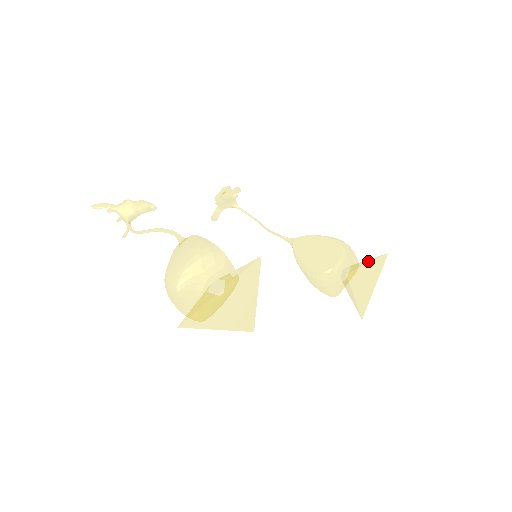
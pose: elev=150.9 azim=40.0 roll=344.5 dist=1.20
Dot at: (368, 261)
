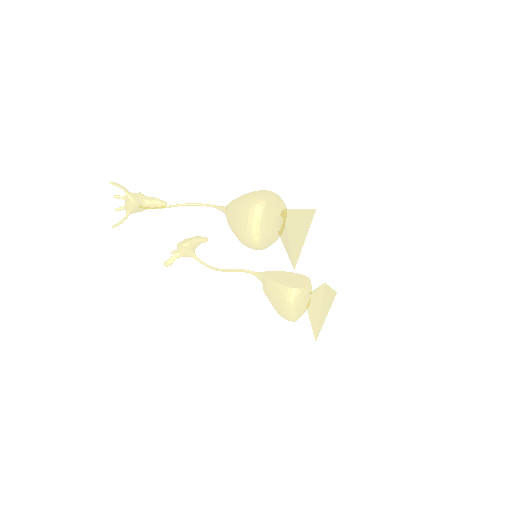
Dot at: occluded
